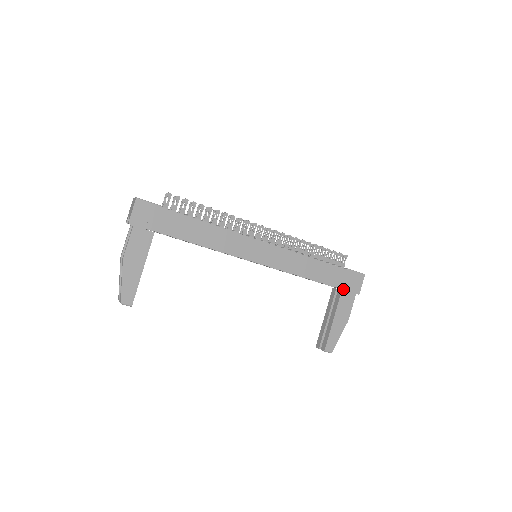
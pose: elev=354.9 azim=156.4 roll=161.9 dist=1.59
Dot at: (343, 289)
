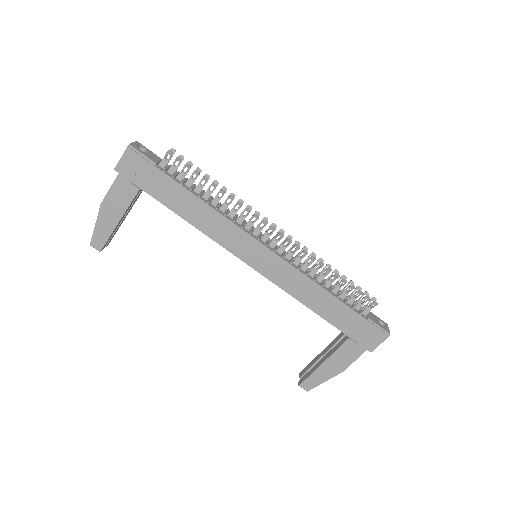
Dot at: (351, 337)
